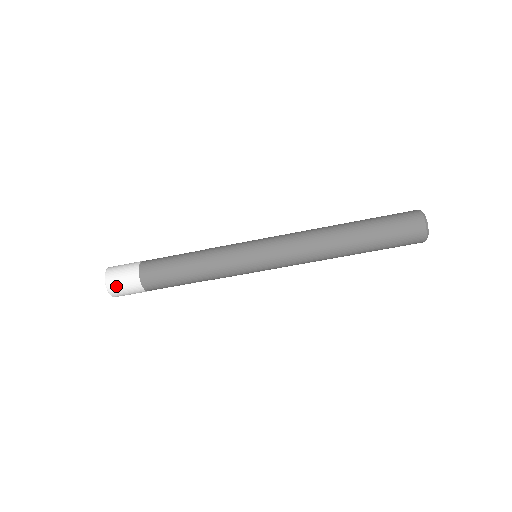
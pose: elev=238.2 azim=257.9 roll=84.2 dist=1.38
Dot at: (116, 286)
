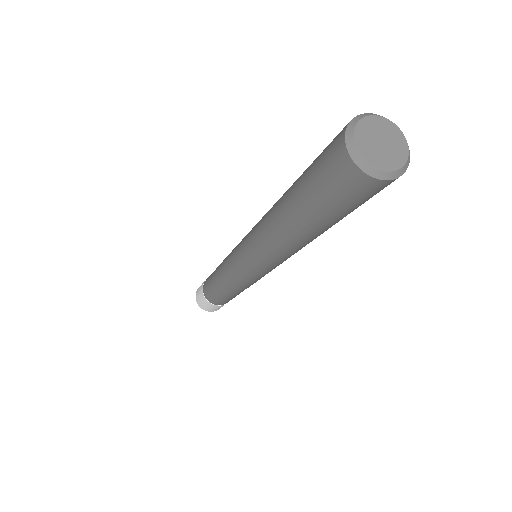
Dot at: (203, 306)
